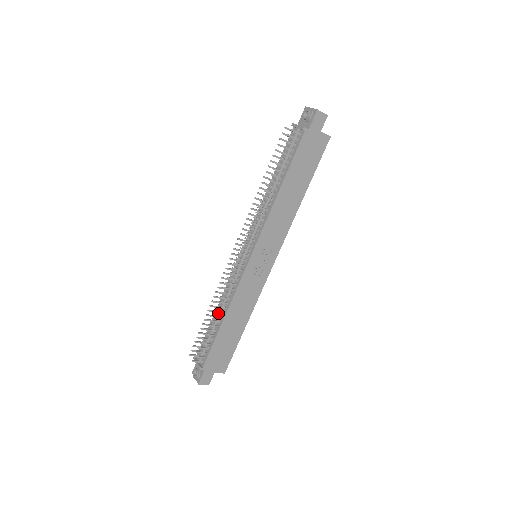
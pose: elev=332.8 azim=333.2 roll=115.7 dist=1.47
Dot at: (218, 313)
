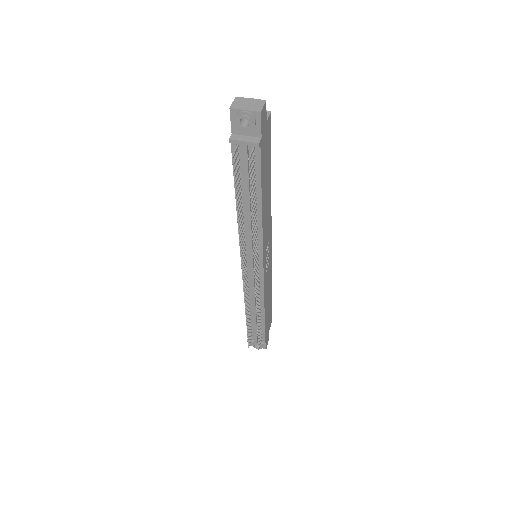
Dot at: (255, 313)
